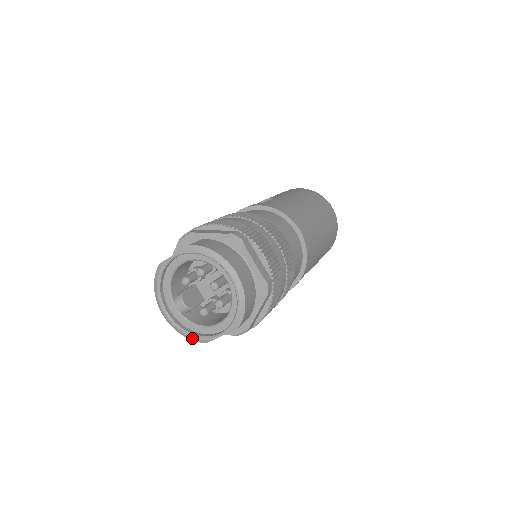
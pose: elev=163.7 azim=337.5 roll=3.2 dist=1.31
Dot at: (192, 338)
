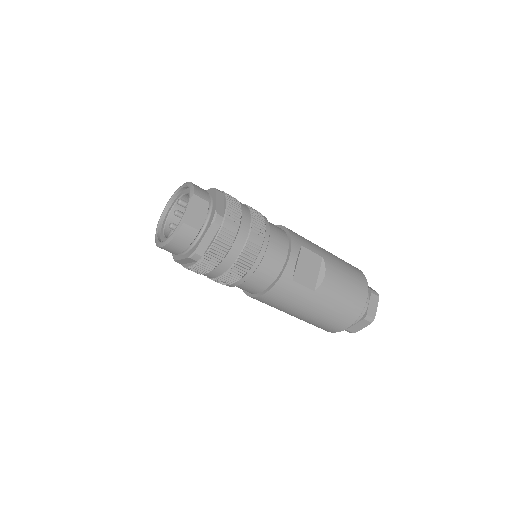
Dot at: (176, 230)
